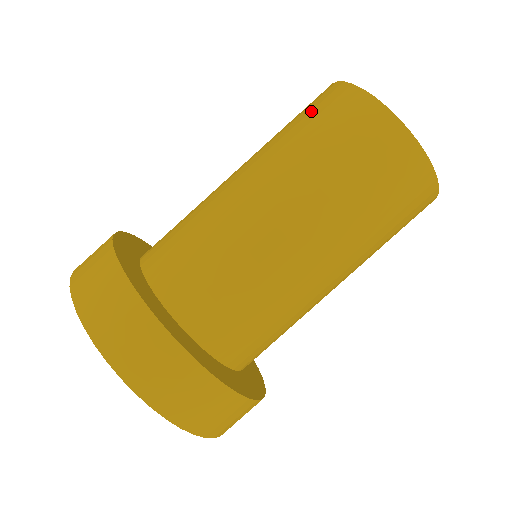
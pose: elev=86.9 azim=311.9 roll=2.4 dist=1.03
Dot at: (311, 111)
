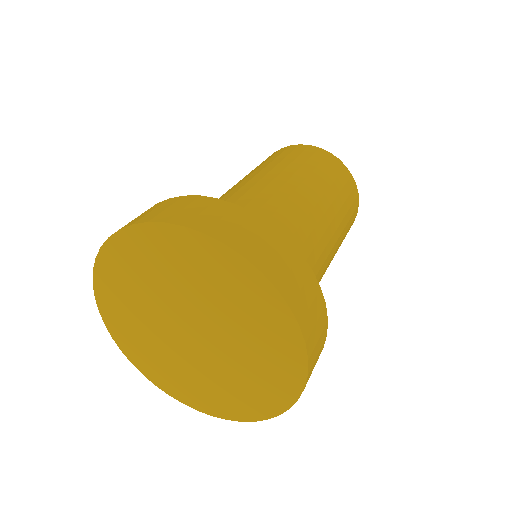
Dot at: (279, 155)
